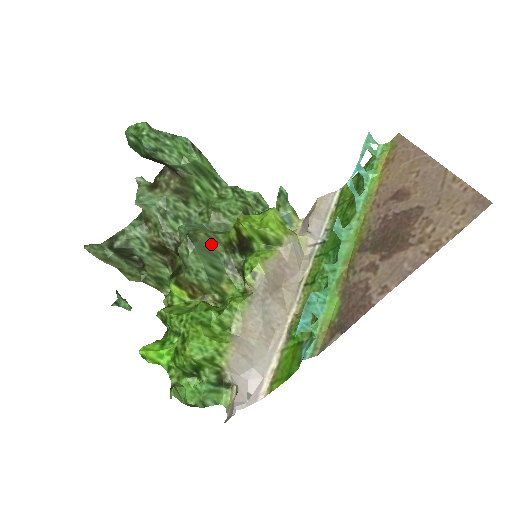
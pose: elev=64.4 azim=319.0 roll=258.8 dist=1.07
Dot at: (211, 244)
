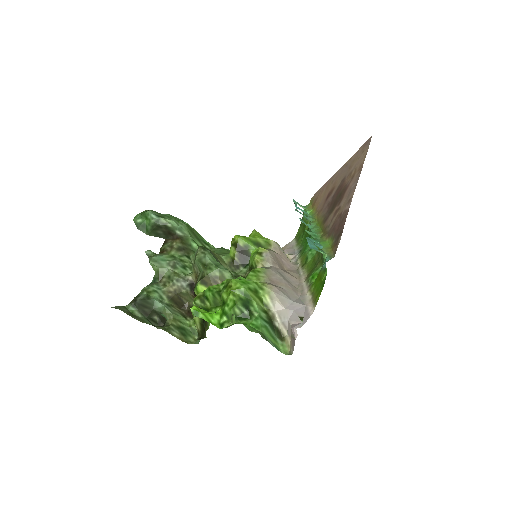
Dot at: (219, 261)
